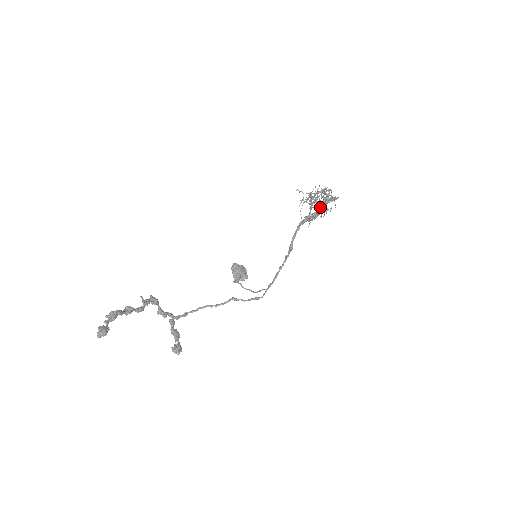
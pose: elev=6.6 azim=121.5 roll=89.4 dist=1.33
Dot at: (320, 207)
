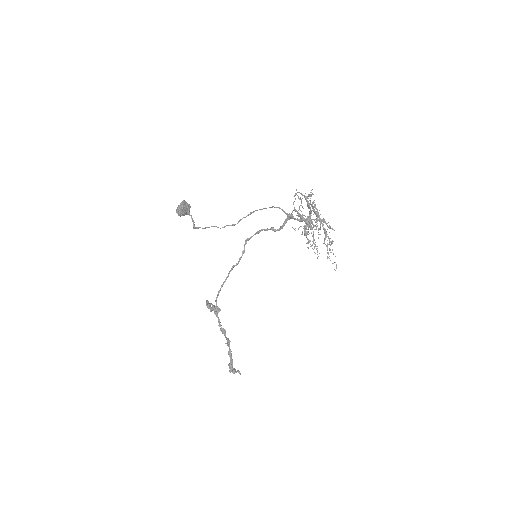
Dot at: (313, 226)
